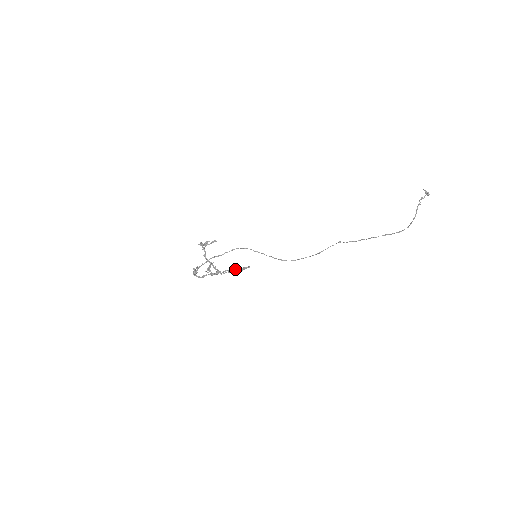
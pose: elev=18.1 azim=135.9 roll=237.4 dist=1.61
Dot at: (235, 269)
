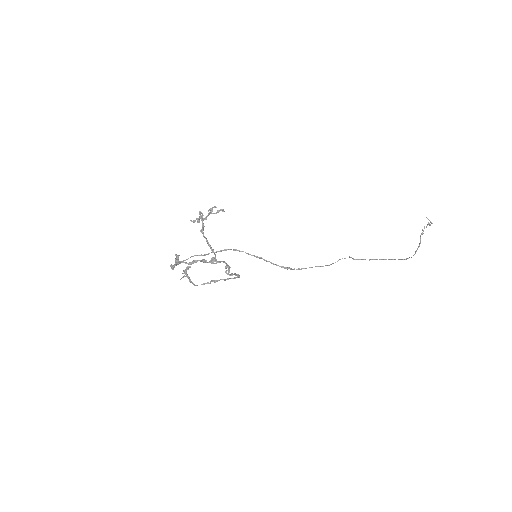
Dot at: occluded
